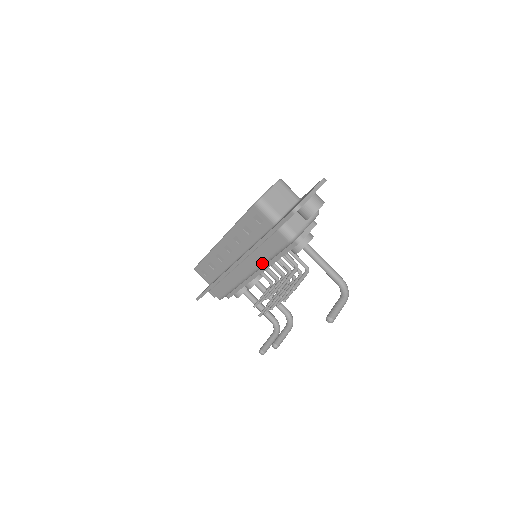
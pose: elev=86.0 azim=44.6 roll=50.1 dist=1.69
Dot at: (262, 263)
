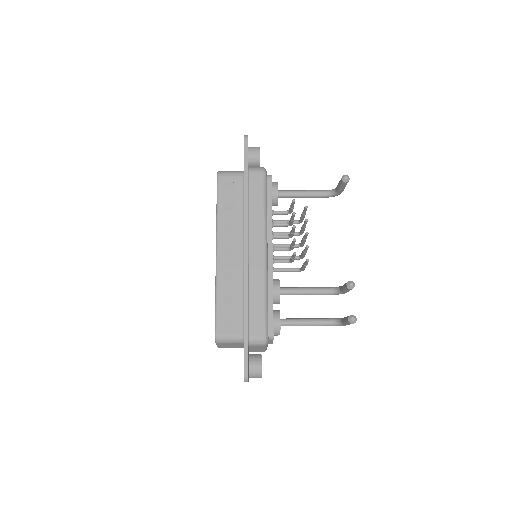
Dot at: (263, 221)
